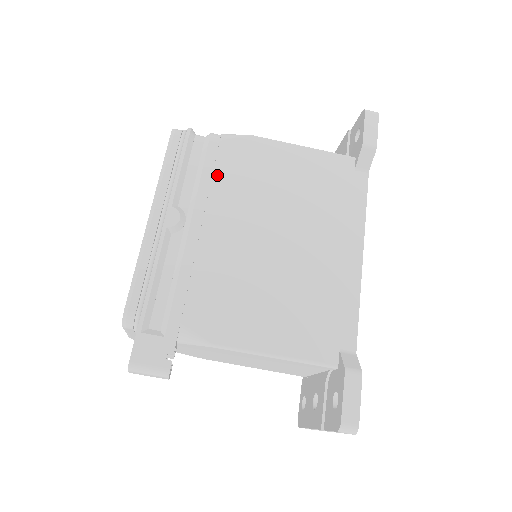
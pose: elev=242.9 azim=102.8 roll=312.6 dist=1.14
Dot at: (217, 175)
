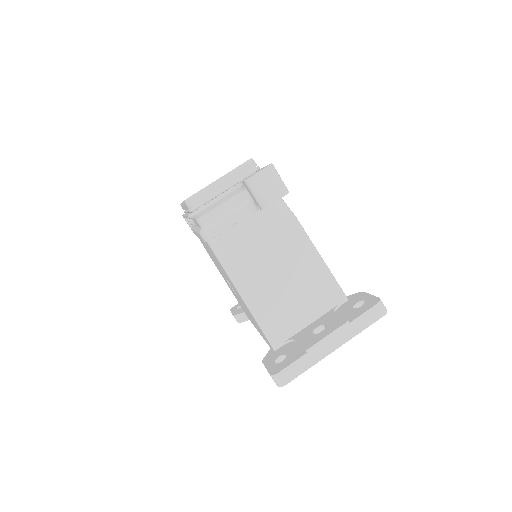
Dot at: occluded
